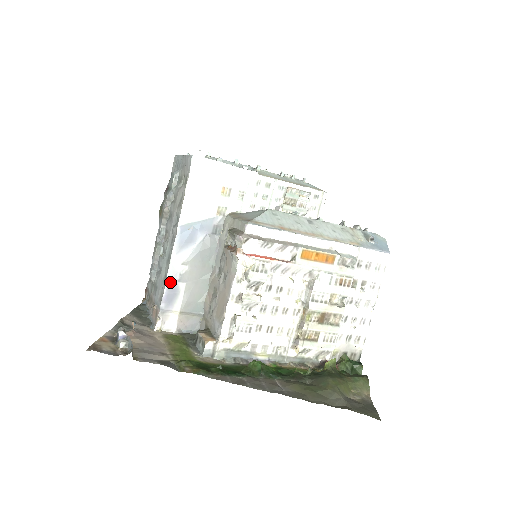
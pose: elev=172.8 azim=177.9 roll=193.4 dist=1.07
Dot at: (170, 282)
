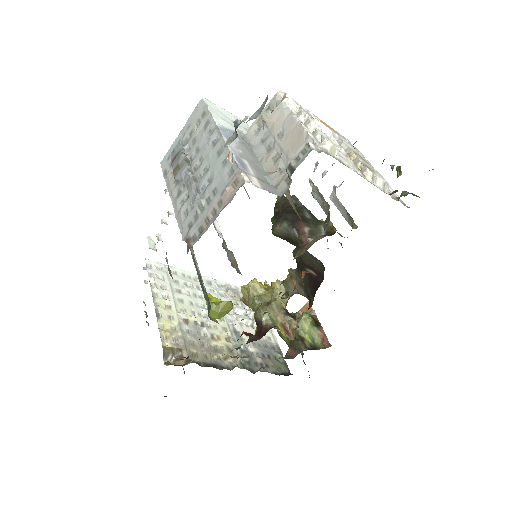
Dot at: (235, 155)
